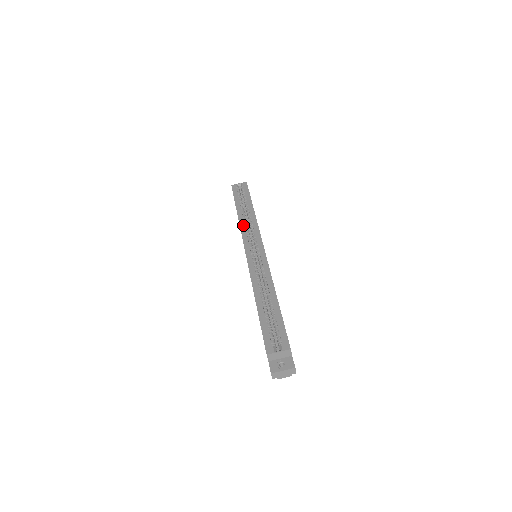
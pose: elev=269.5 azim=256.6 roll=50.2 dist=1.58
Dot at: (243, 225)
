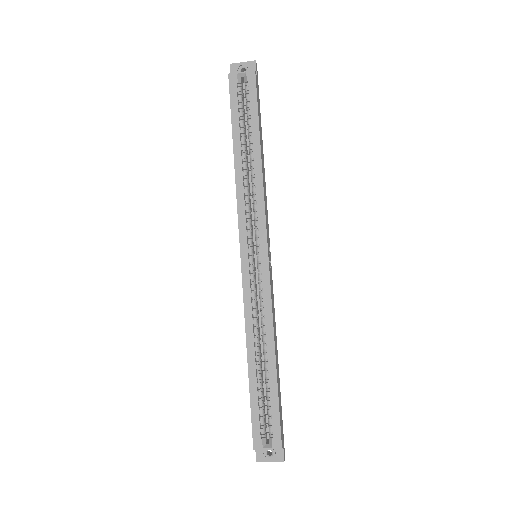
Dot at: (241, 194)
